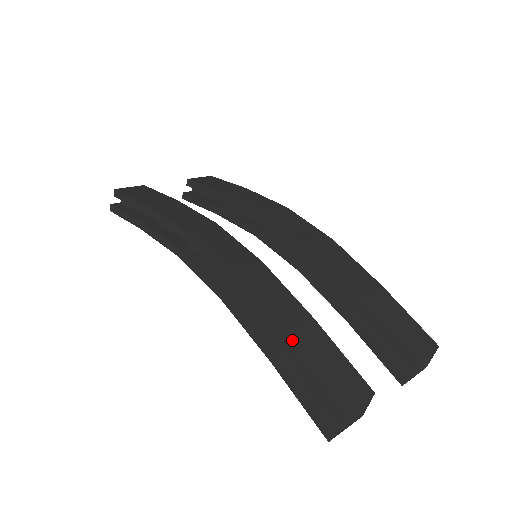
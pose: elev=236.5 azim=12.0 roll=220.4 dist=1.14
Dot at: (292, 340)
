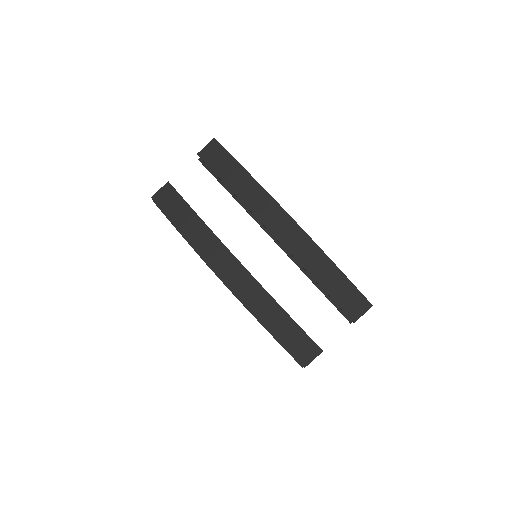
Dot at: (277, 335)
